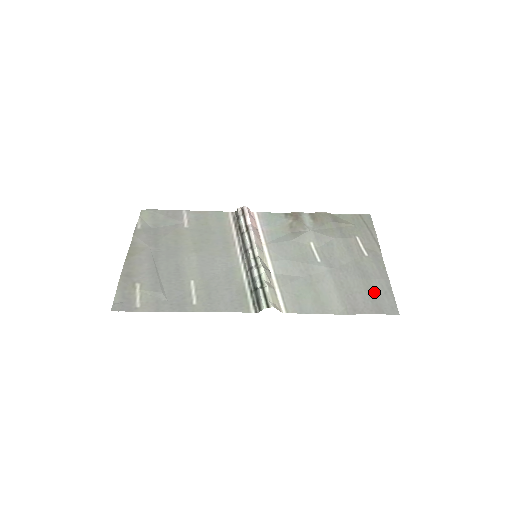
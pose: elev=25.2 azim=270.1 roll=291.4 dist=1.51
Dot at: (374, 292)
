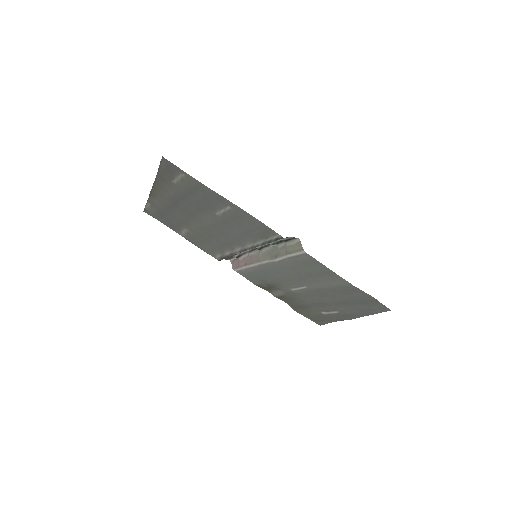
Dot at: (362, 303)
